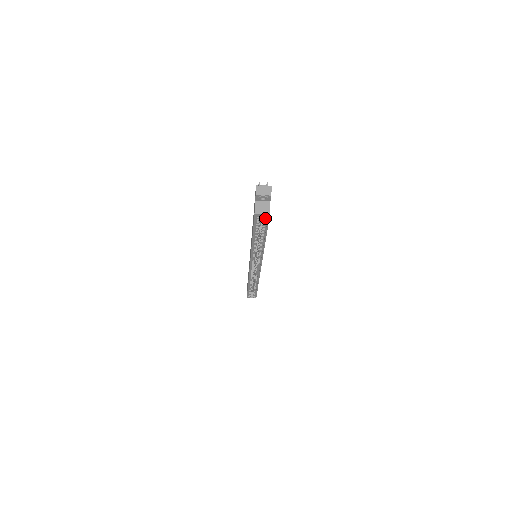
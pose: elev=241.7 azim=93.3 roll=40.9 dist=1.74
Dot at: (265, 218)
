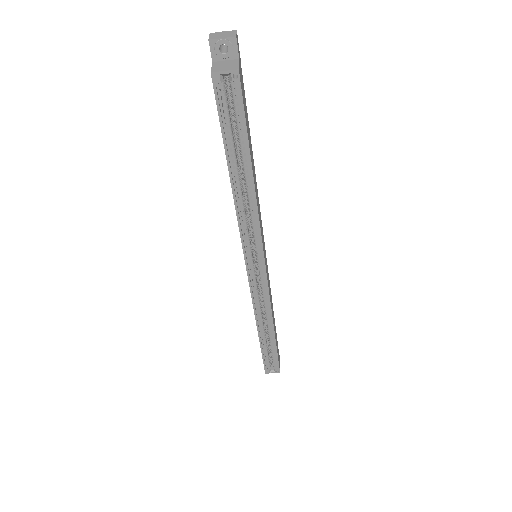
Dot at: (234, 92)
